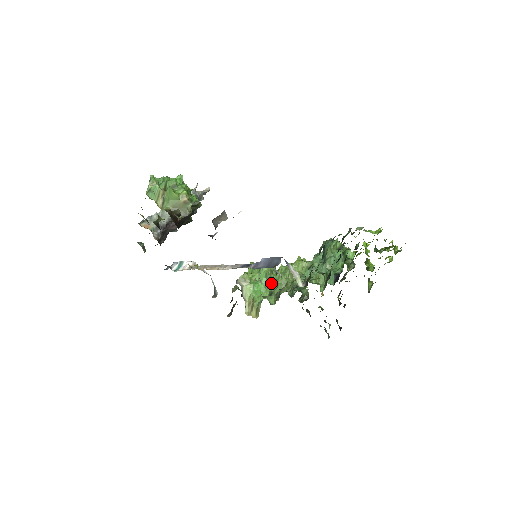
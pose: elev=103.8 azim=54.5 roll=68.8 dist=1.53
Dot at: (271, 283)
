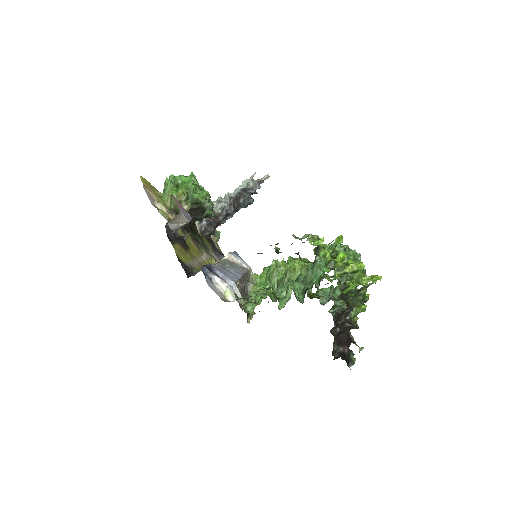
Dot at: occluded
